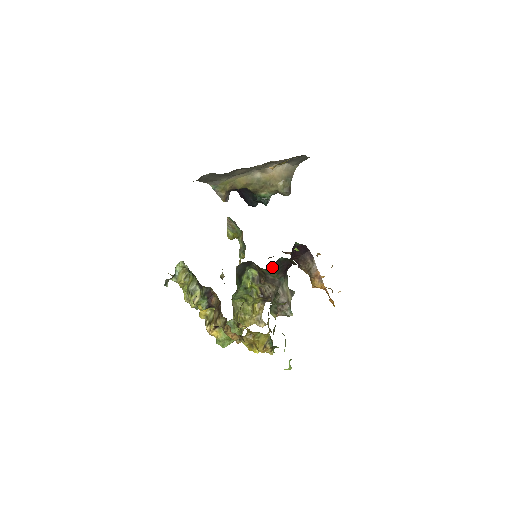
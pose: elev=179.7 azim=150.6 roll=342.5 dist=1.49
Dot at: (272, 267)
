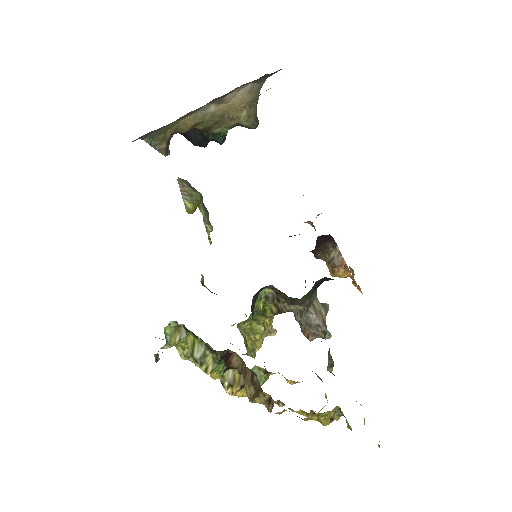
Dot at: (306, 294)
